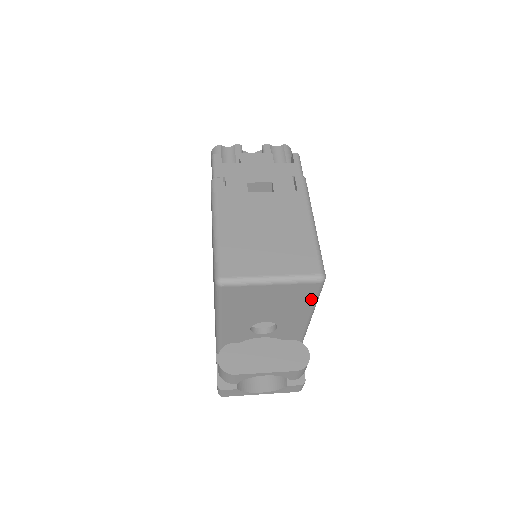
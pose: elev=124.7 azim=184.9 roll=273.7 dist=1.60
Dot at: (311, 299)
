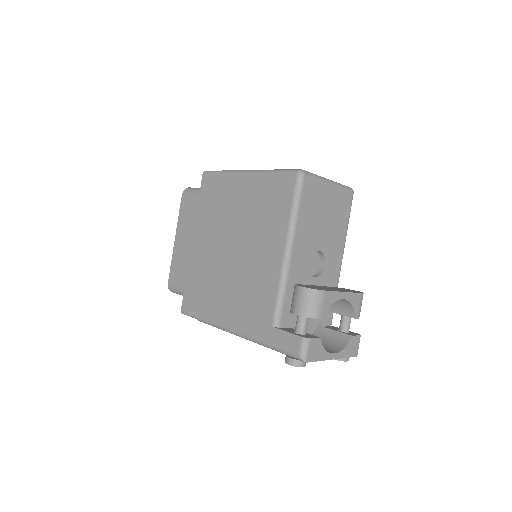
Dot at: (347, 217)
